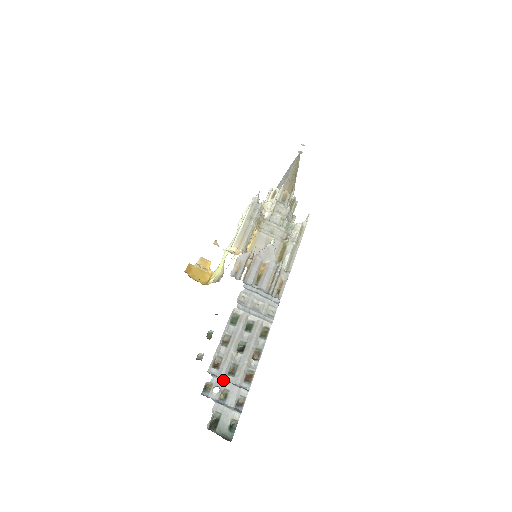
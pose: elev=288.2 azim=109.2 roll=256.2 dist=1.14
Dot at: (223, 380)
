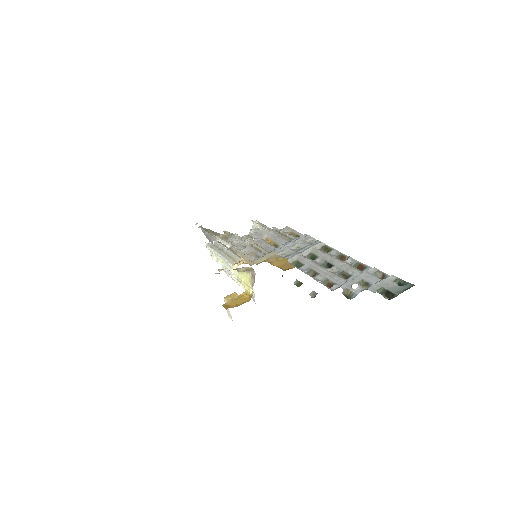
Dot at: (349, 280)
